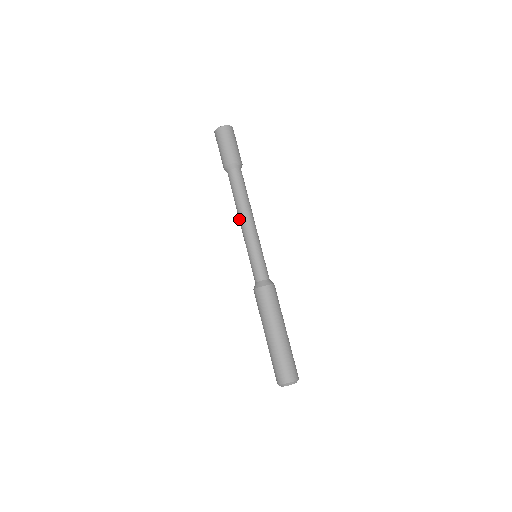
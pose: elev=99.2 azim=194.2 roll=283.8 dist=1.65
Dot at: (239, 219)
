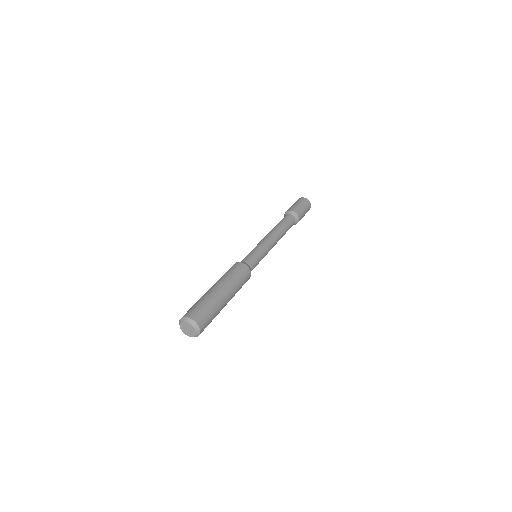
Dot at: (269, 233)
